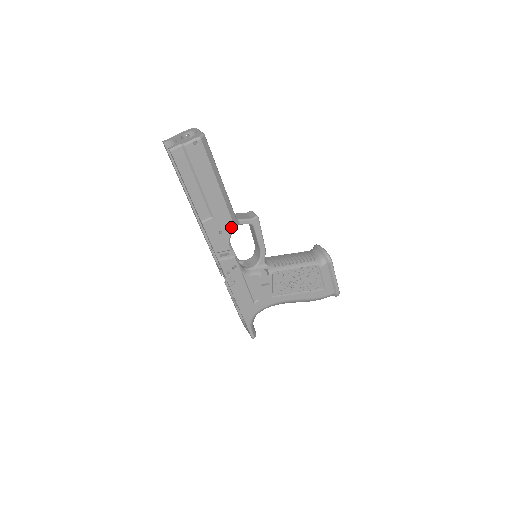
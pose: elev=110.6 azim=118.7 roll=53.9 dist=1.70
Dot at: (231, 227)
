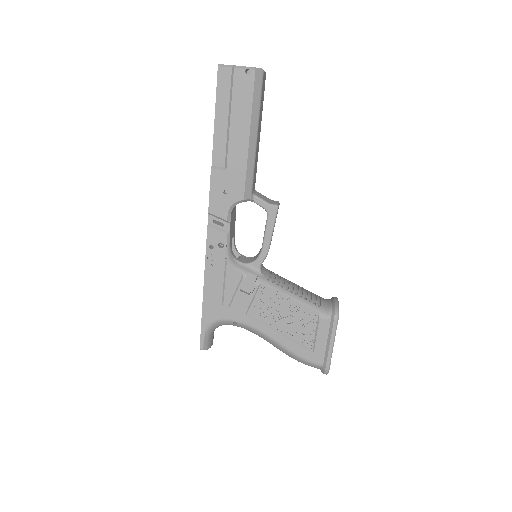
Dot at: (240, 194)
